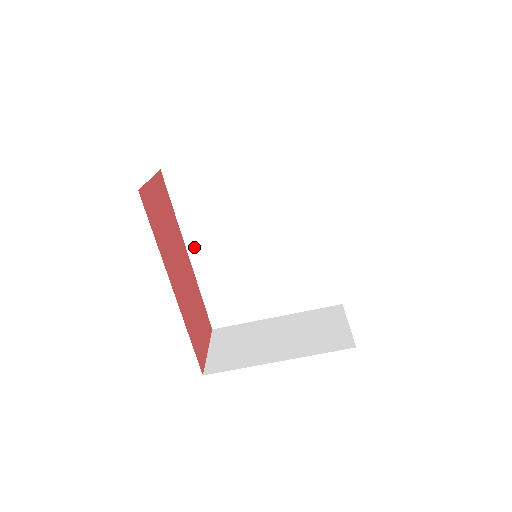
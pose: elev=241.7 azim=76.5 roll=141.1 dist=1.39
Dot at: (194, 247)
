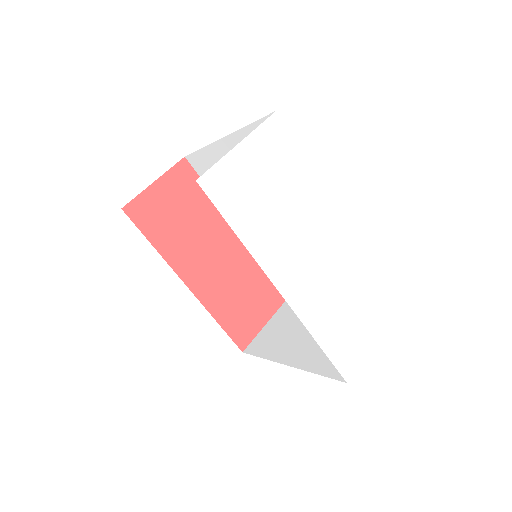
Dot at: occluded
